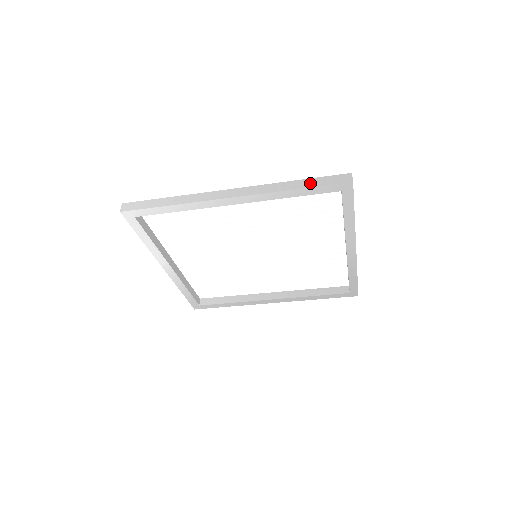
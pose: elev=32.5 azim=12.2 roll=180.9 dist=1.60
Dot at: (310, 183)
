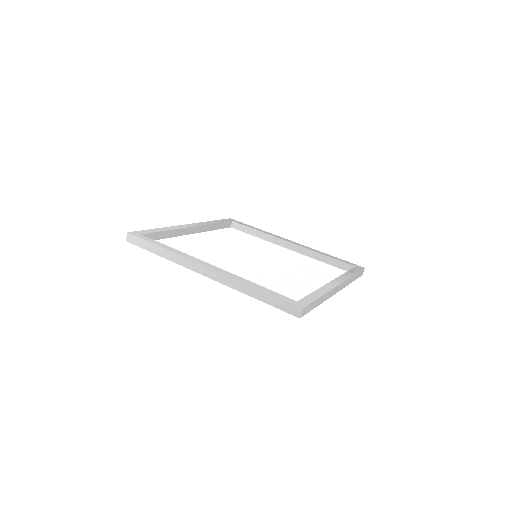
Dot at: (266, 299)
